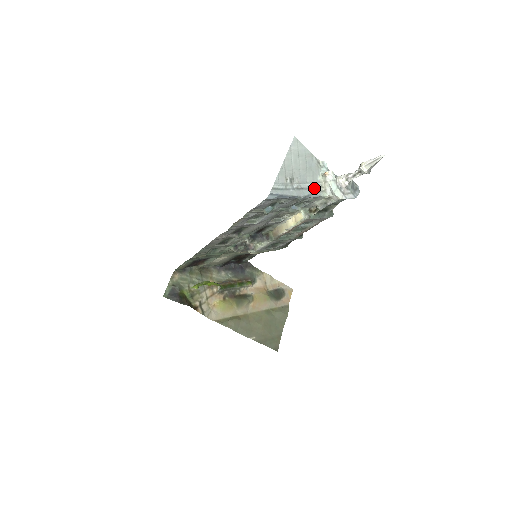
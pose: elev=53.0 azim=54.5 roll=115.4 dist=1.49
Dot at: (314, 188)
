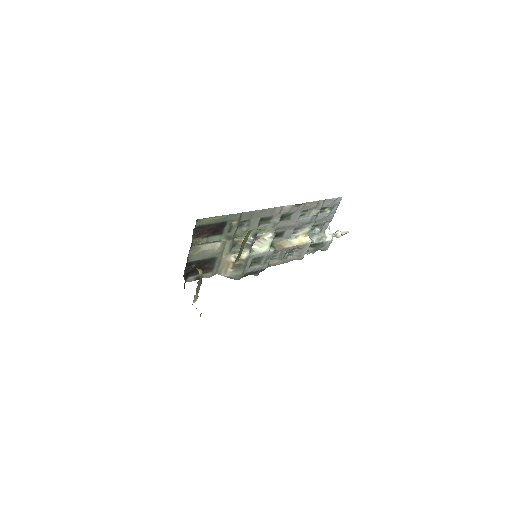
Dot at: occluded
